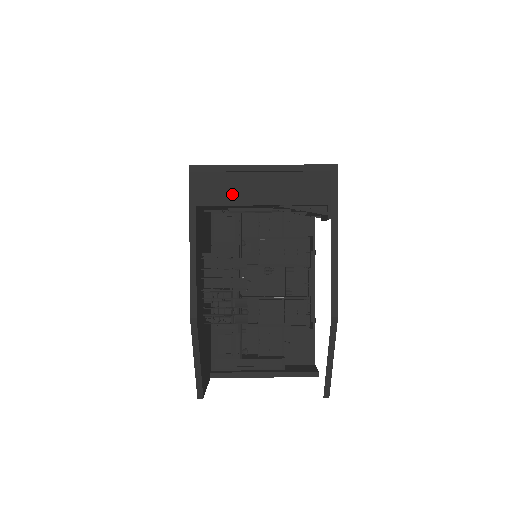
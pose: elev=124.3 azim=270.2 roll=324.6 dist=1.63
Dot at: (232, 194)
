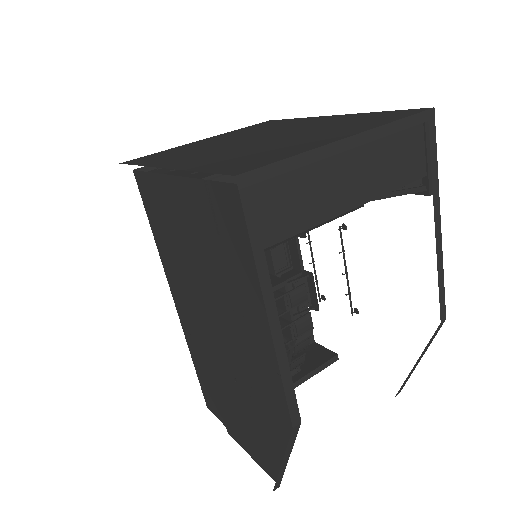
Dot at: (312, 206)
